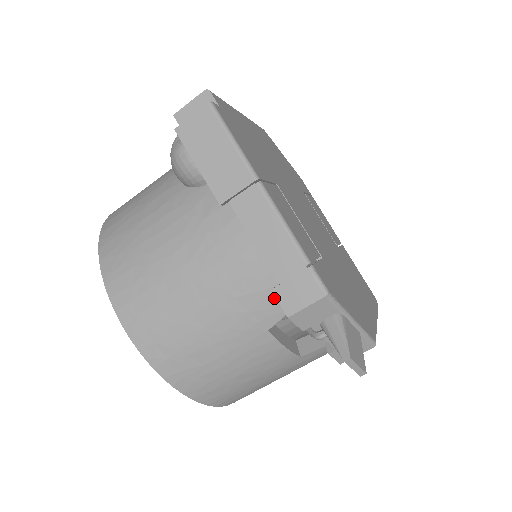
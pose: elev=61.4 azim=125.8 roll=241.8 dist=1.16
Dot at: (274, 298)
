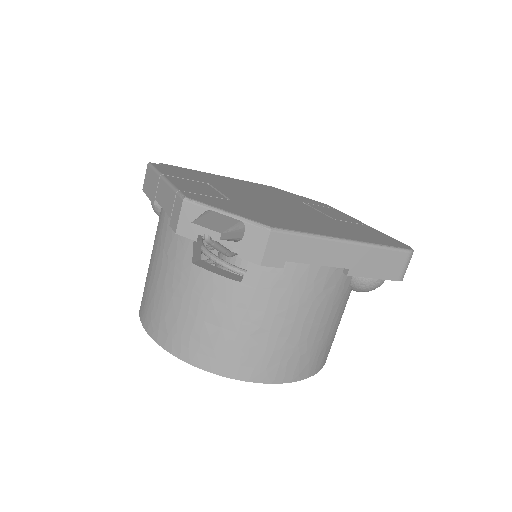
Dot at: occluded
